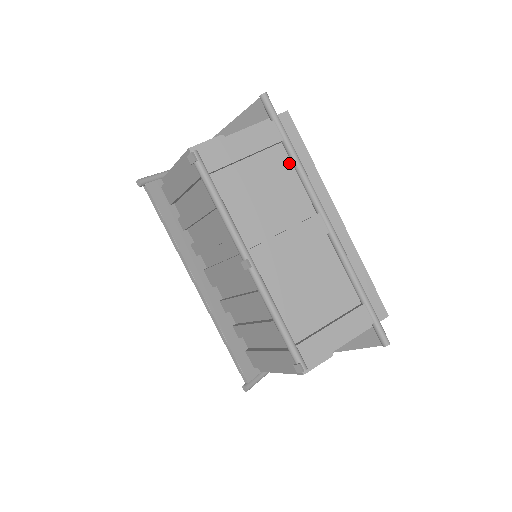
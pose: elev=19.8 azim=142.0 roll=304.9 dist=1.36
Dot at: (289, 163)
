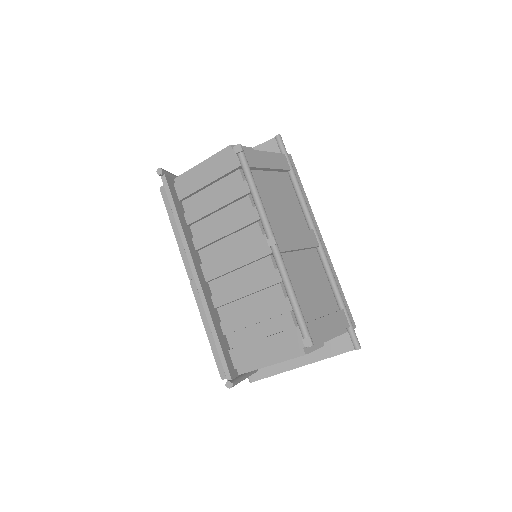
Dot at: (292, 188)
